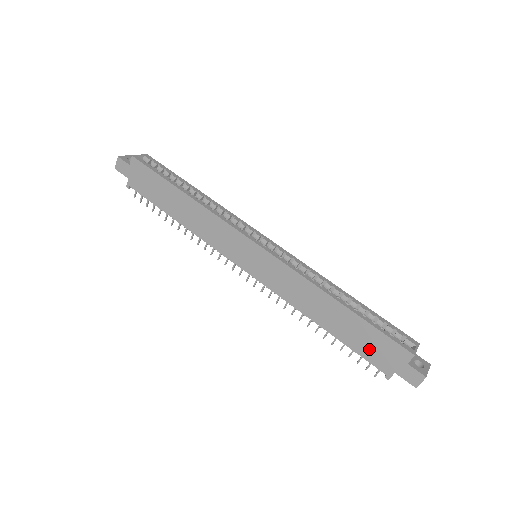
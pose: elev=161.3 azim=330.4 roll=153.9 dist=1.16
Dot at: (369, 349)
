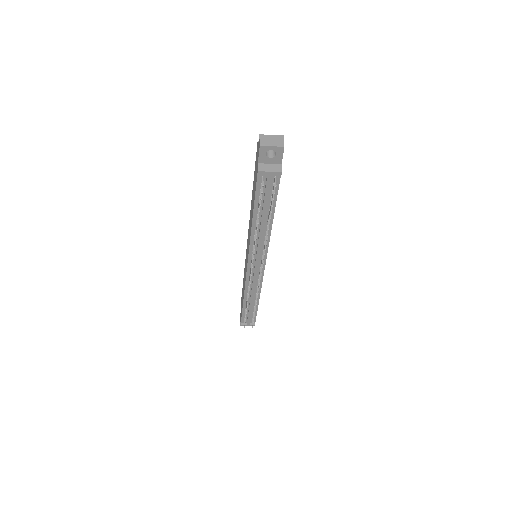
Dot at: (255, 181)
